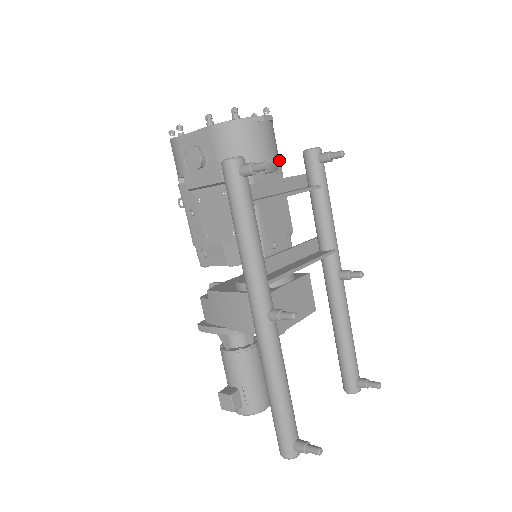
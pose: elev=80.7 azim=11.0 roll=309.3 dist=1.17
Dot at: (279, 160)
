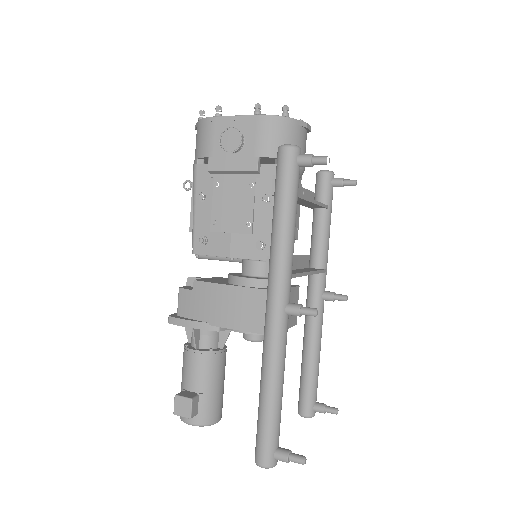
Dot at: occluded
